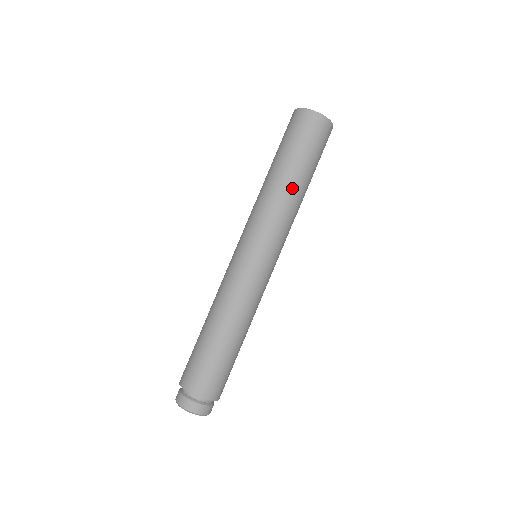
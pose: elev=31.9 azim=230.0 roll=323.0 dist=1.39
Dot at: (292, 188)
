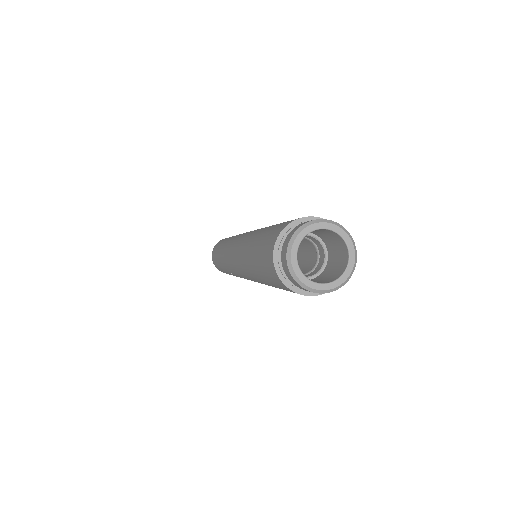
Dot at: occluded
